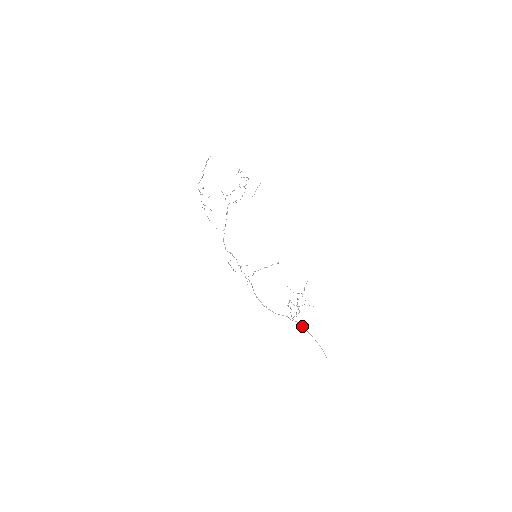
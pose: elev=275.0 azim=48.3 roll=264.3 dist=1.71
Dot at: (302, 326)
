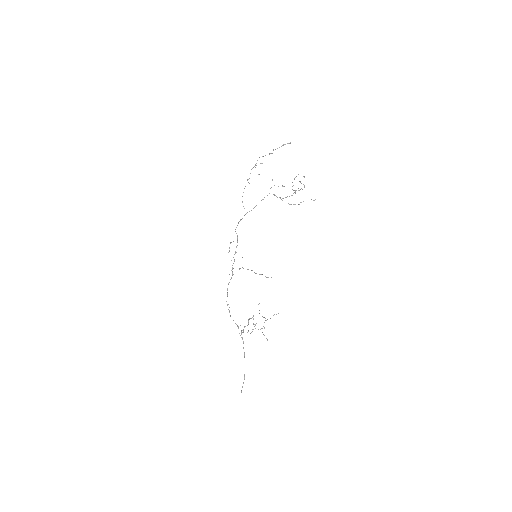
Dot at: occluded
